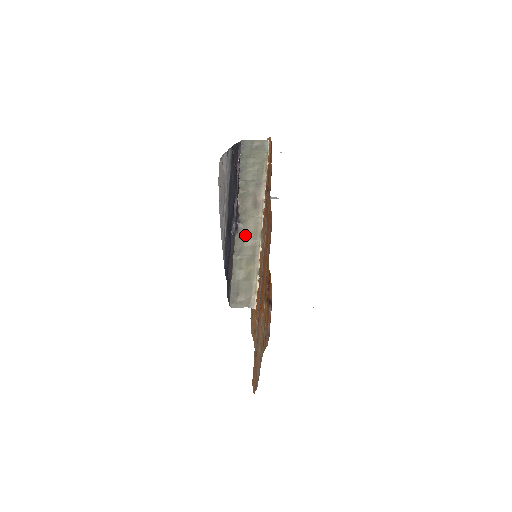
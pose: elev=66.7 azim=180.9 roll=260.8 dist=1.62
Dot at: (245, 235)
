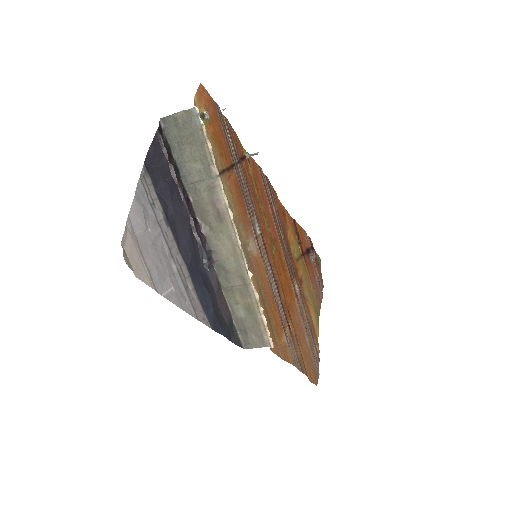
Dot at: (224, 262)
